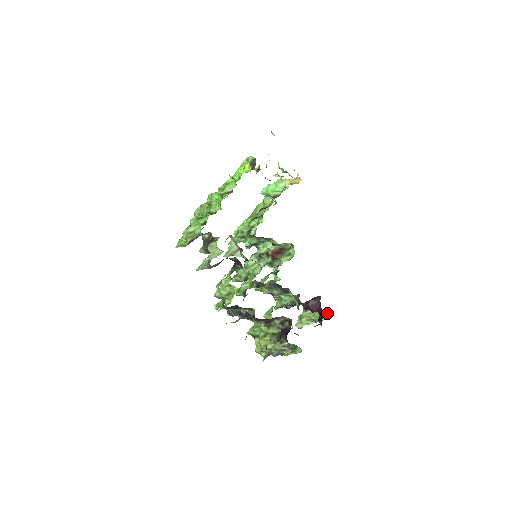
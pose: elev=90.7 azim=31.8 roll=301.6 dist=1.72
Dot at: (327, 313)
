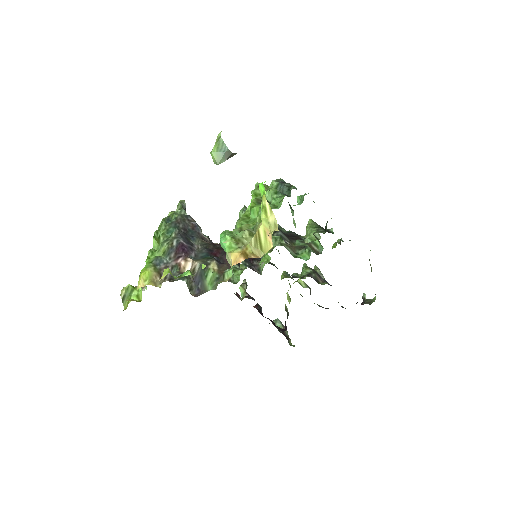
Dot at: (375, 298)
